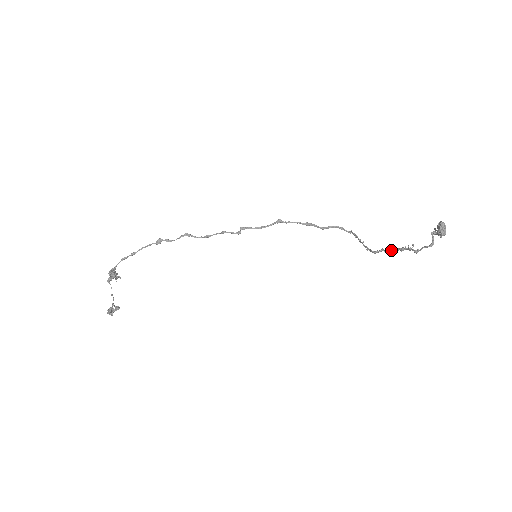
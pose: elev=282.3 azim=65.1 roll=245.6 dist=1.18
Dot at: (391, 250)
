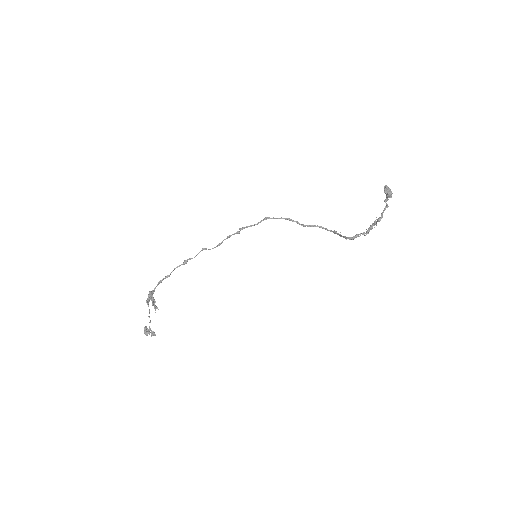
Dot at: occluded
